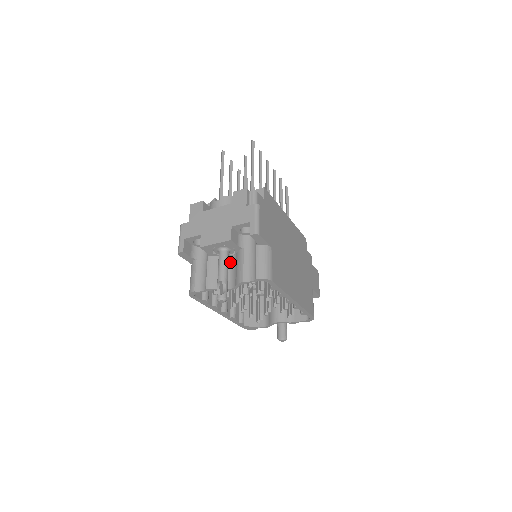
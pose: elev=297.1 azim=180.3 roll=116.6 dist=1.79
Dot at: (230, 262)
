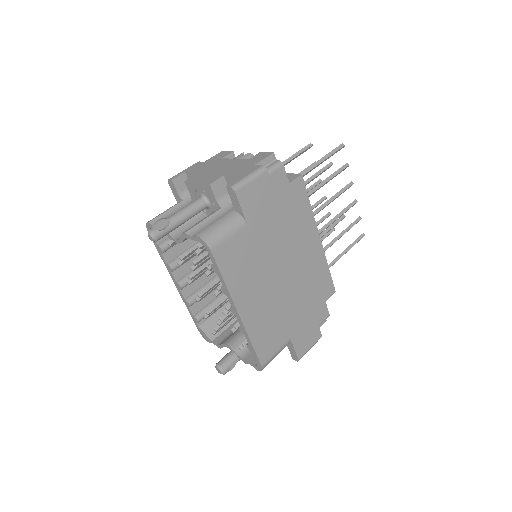
Dot at: occluded
